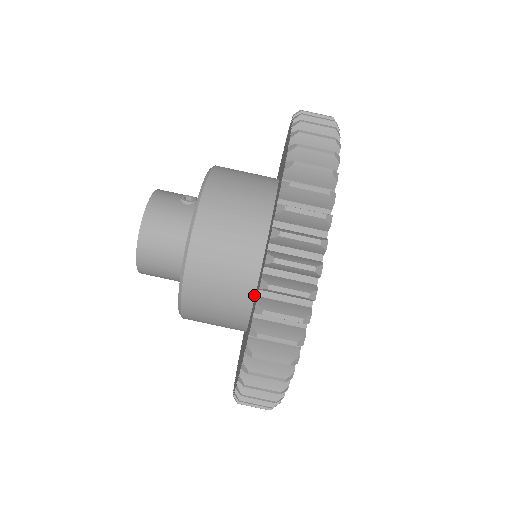
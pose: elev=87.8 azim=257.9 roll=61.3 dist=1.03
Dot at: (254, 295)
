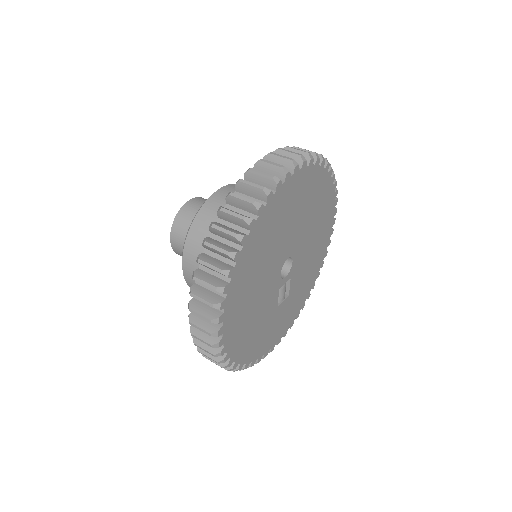
Dot at: occluded
